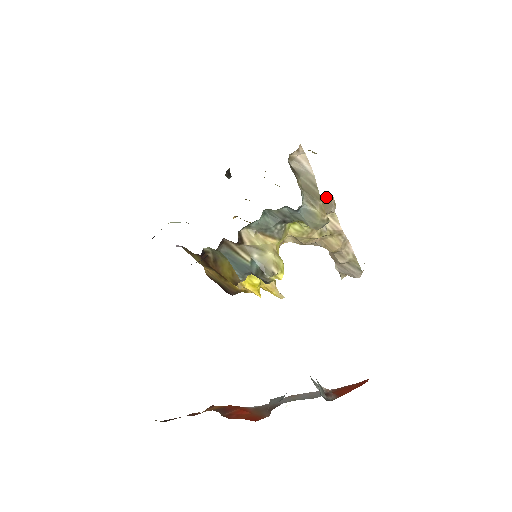
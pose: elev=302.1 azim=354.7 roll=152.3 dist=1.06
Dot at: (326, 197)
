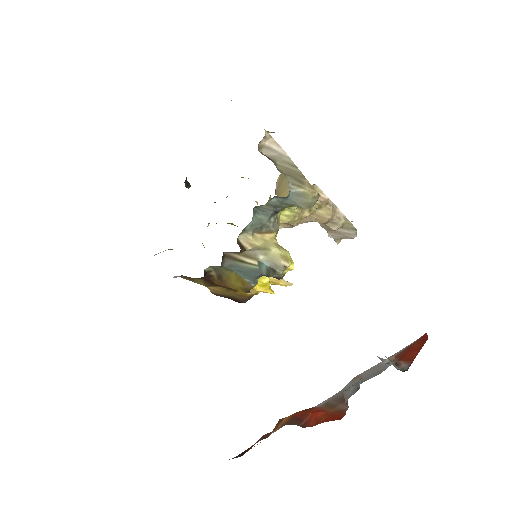
Dot at: occluded
